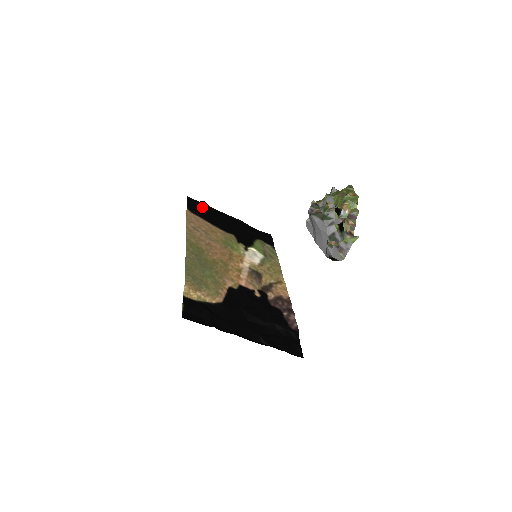
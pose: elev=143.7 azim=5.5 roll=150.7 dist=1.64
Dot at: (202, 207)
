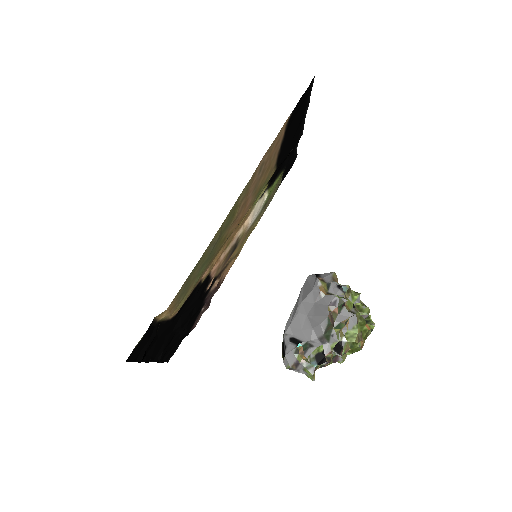
Dot at: (304, 106)
